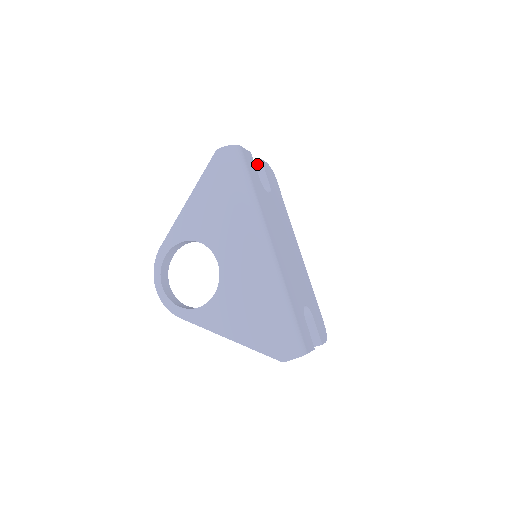
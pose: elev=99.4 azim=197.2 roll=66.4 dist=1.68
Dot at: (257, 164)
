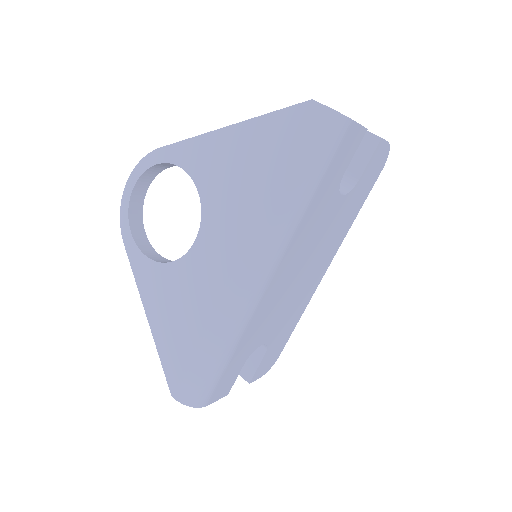
Dot at: (371, 138)
